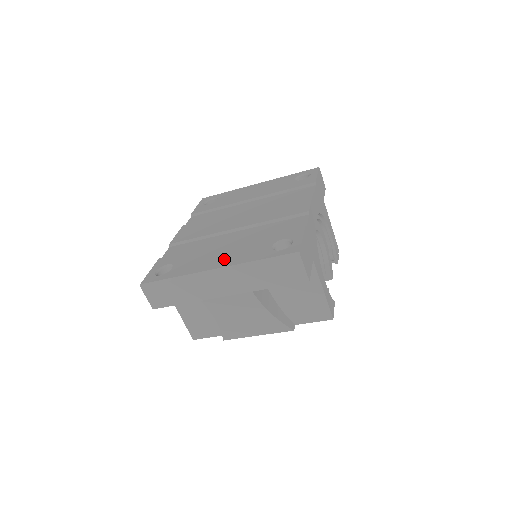
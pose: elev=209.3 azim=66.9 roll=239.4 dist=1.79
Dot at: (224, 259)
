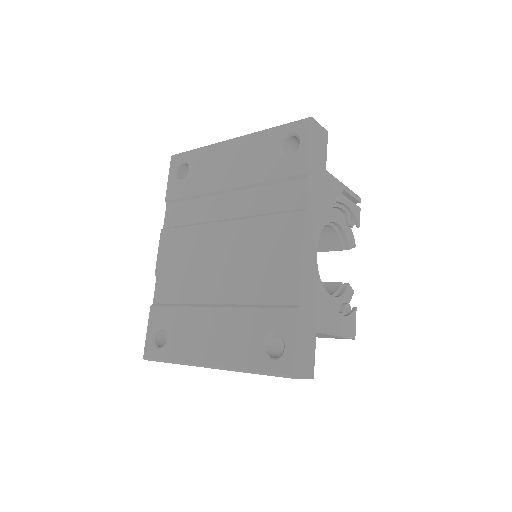
Dot at: (215, 348)
